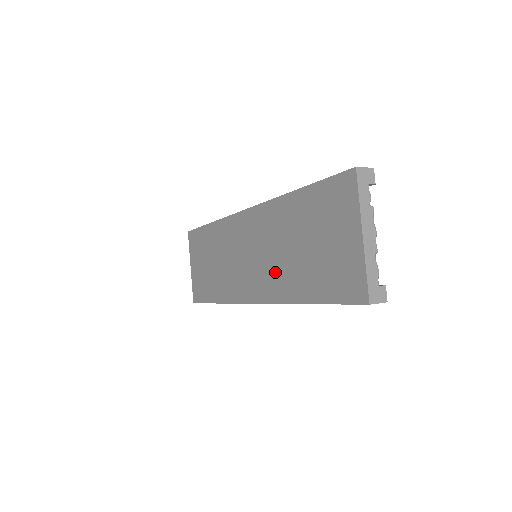
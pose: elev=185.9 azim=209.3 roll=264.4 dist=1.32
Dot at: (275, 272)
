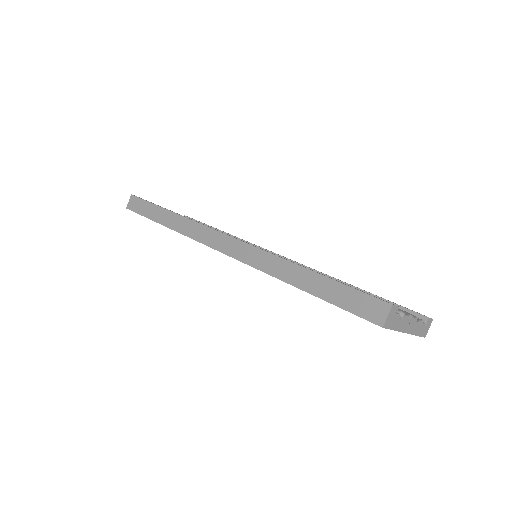
Dot at: occluded
